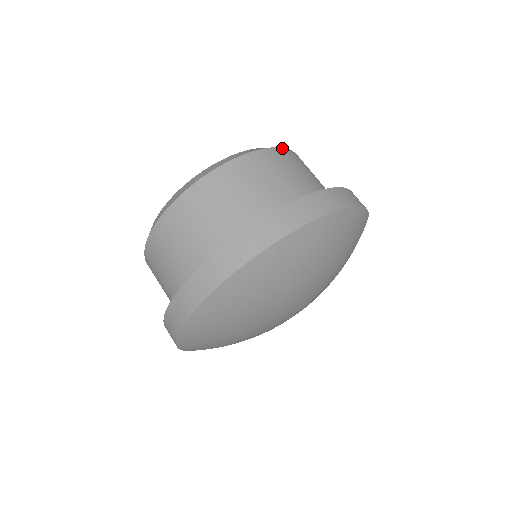
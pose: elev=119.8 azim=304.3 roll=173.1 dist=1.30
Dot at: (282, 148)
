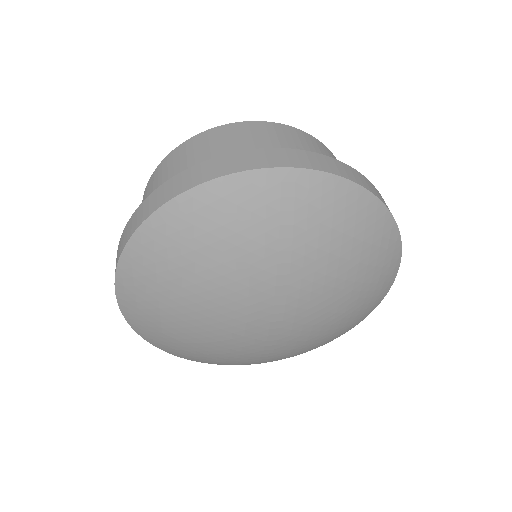
Dot at: occluded
